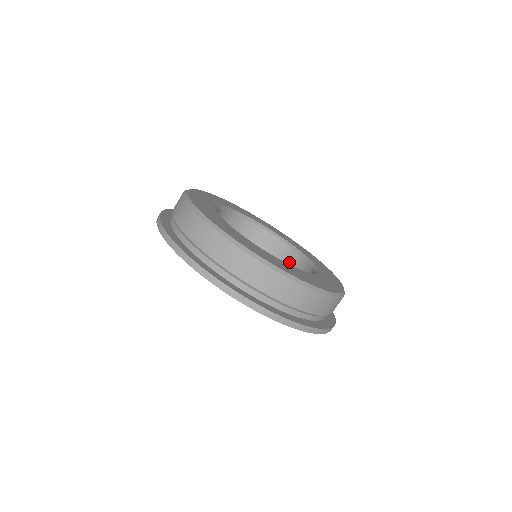
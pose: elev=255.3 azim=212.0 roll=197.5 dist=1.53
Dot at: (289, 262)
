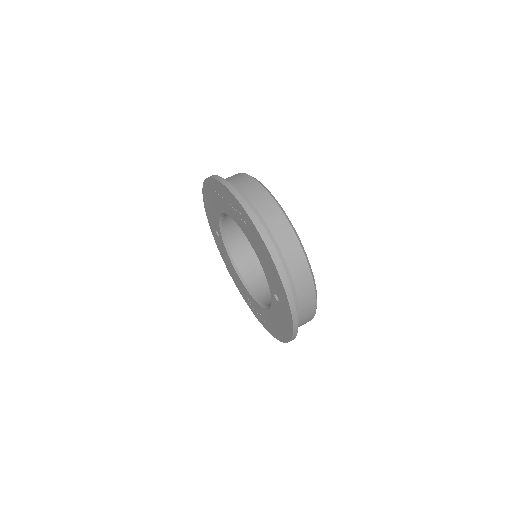
Dot at: occluded
